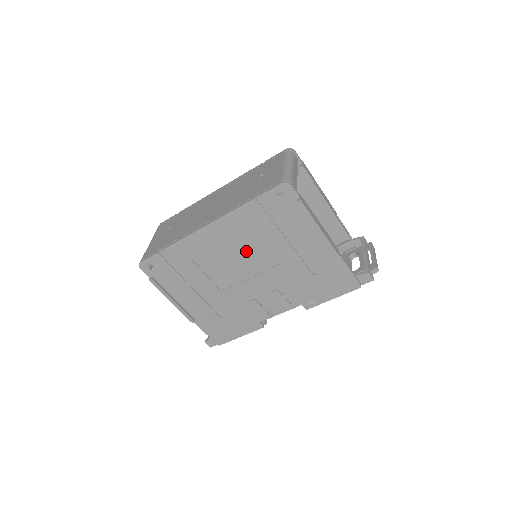
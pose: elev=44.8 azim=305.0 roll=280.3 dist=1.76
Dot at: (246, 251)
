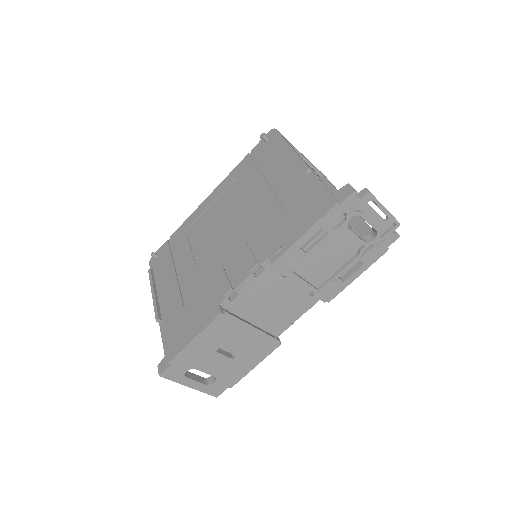
Dot at: (230, 209)
